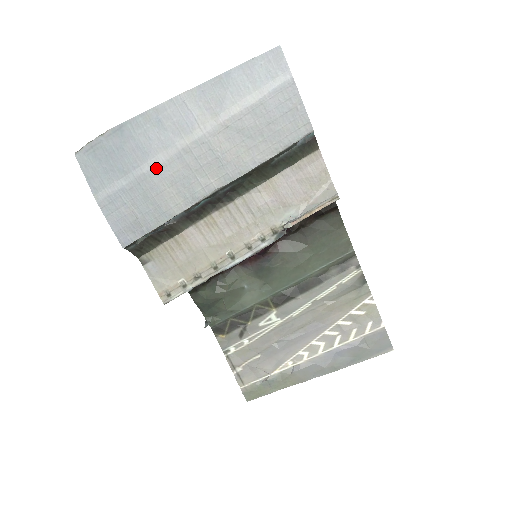
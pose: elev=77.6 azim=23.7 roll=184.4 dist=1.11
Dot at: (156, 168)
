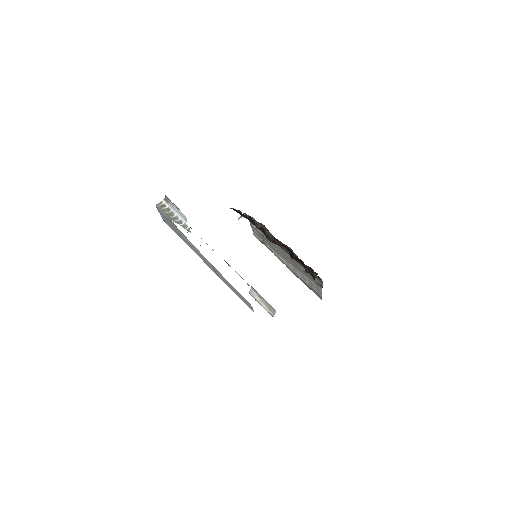
Dot at: occluded
